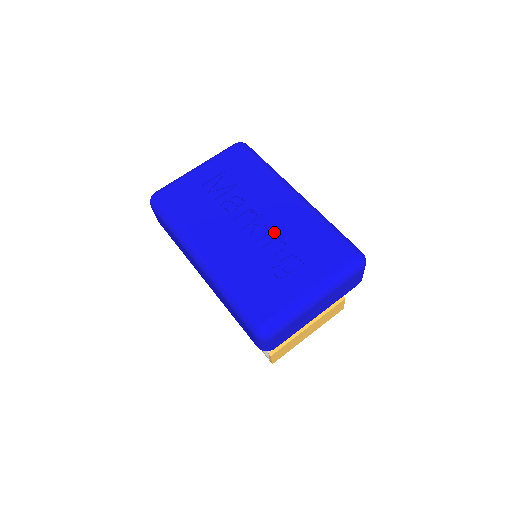
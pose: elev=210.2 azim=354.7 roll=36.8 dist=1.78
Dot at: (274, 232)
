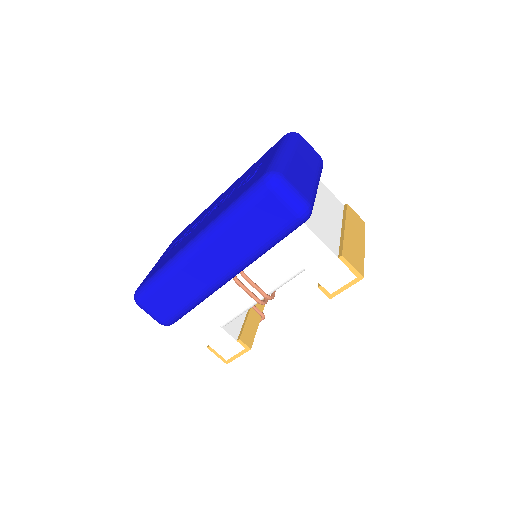
Dot at: (229, 193)
